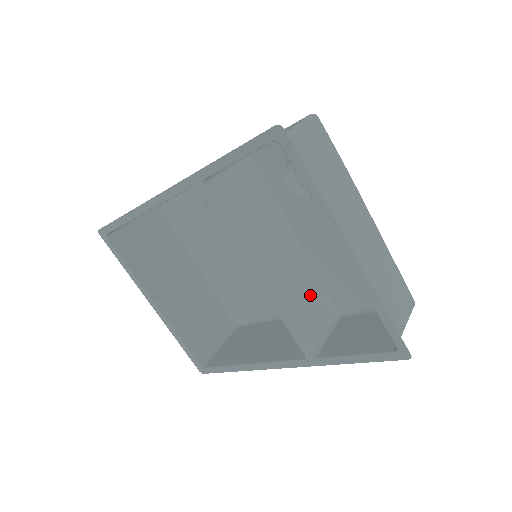
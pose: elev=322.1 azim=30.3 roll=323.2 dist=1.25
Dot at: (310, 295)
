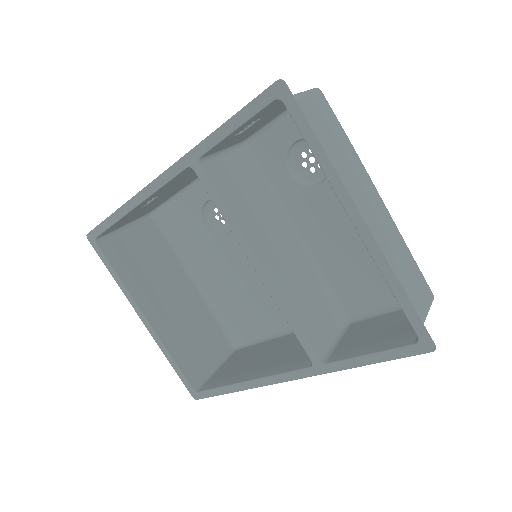
Dot at: (316, 295)
